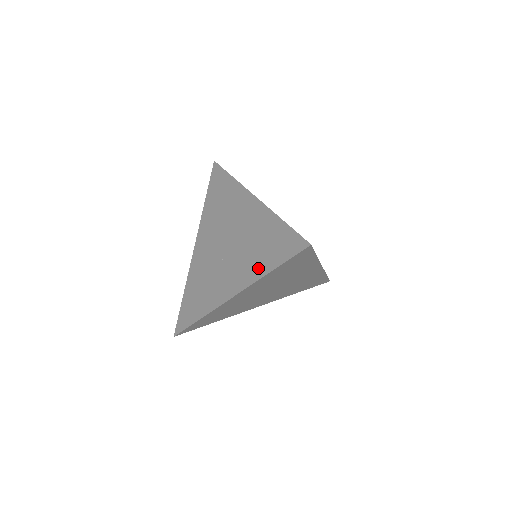
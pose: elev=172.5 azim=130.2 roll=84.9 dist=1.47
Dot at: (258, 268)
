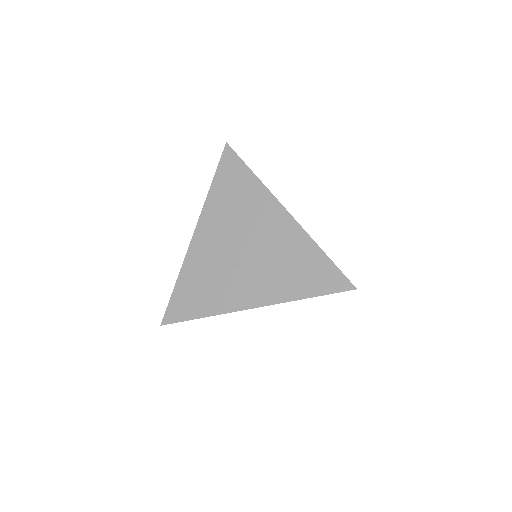
Dot at: (289, 290)
